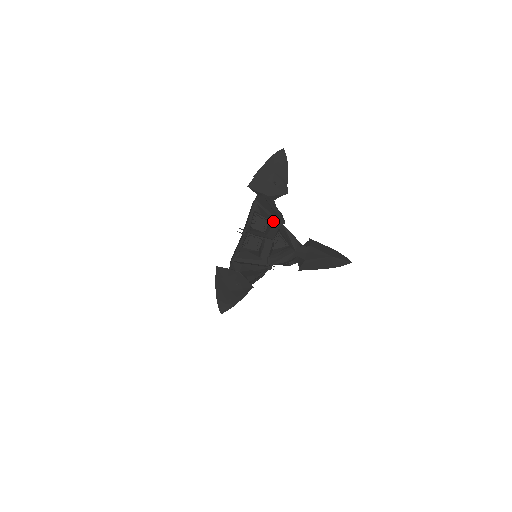
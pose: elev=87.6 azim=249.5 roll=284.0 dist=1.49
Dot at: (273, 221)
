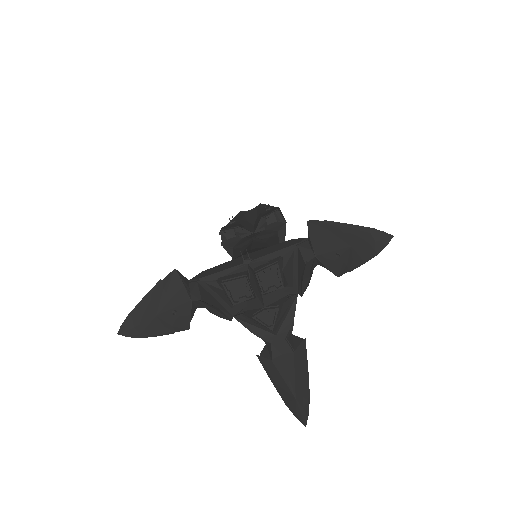
Dot at: (290, 284)
